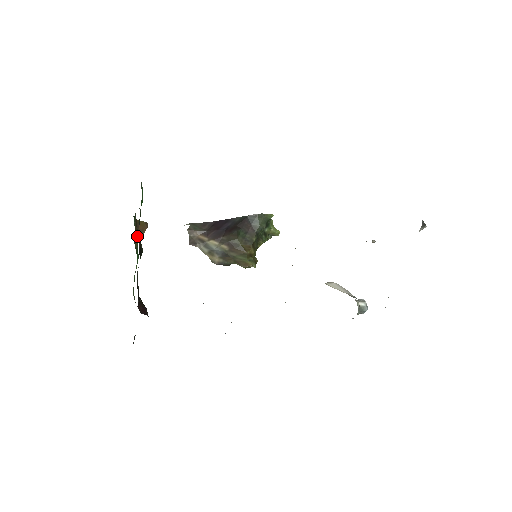
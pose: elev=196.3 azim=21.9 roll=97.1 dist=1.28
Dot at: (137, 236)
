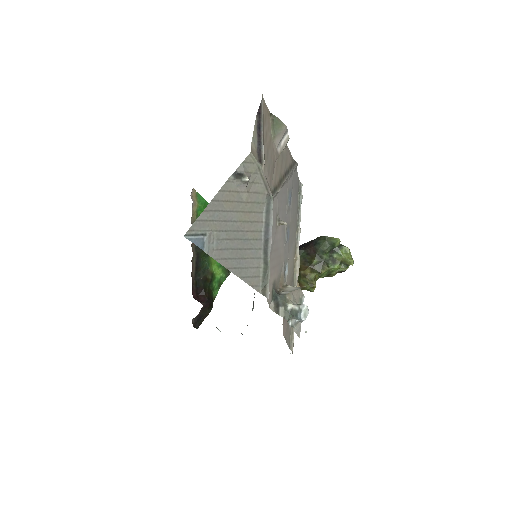
Dot at: occluded
